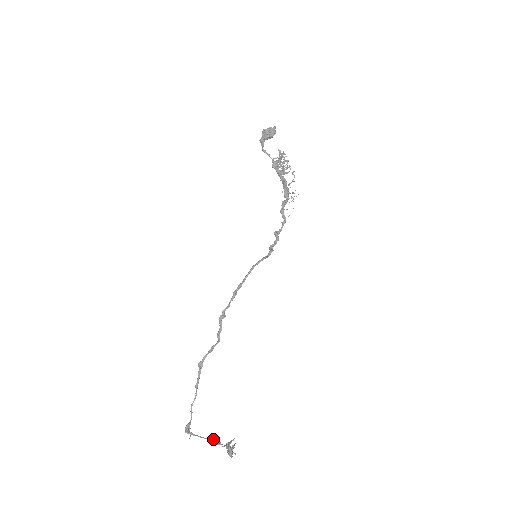
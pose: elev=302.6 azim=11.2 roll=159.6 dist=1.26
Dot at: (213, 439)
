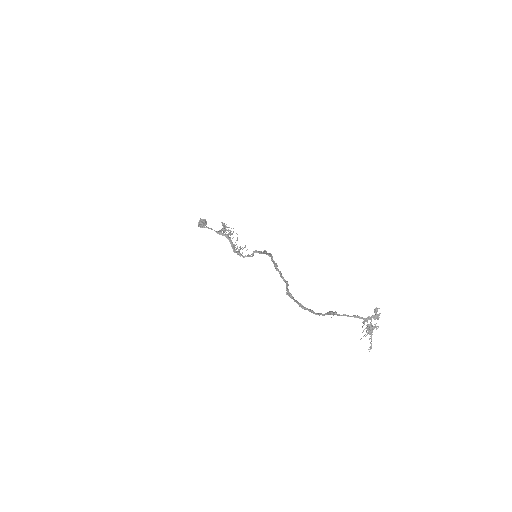
Dot at: (355, 315)
